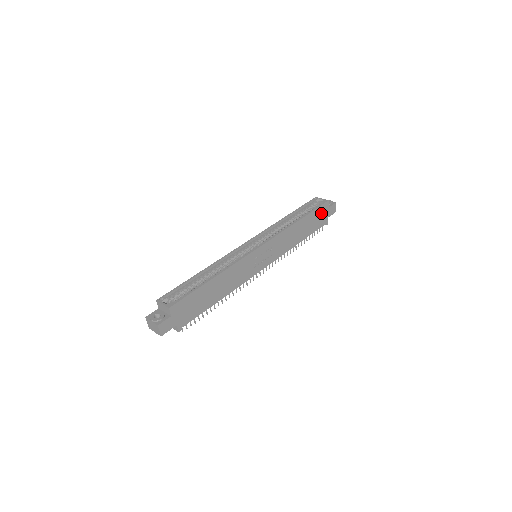
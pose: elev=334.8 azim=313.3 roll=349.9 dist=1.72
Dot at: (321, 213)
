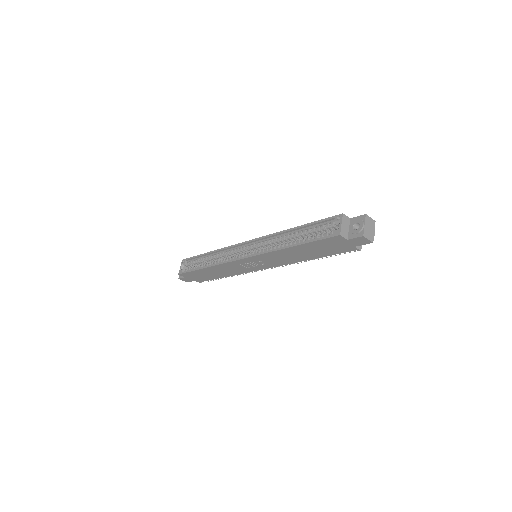
Dot at: (333, 243)
